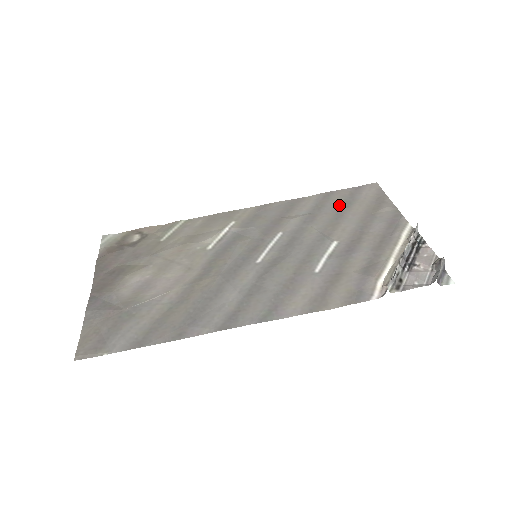
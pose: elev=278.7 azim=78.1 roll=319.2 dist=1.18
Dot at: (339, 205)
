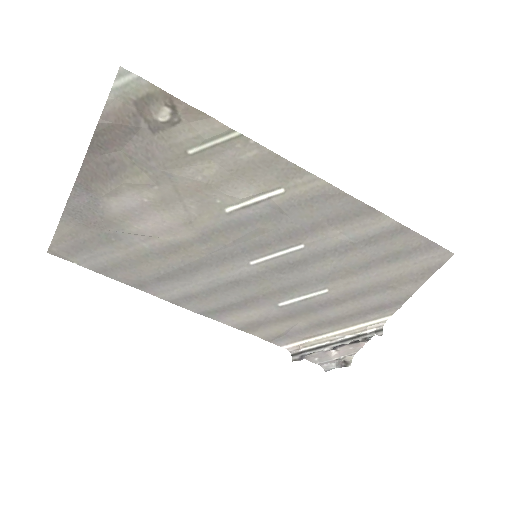
Dot at: (387, 254)
